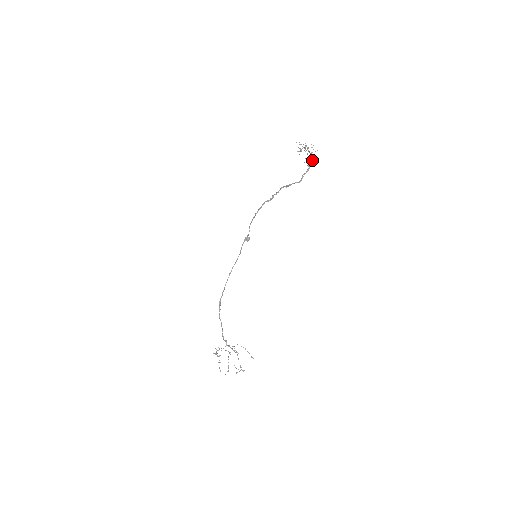
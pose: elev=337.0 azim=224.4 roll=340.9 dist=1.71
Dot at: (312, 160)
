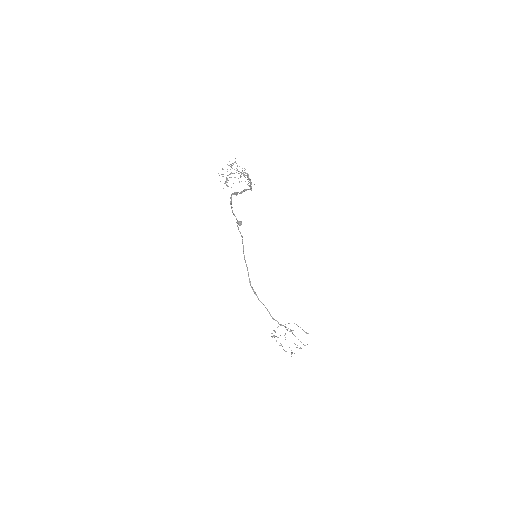
Dot at: (248, 175)
